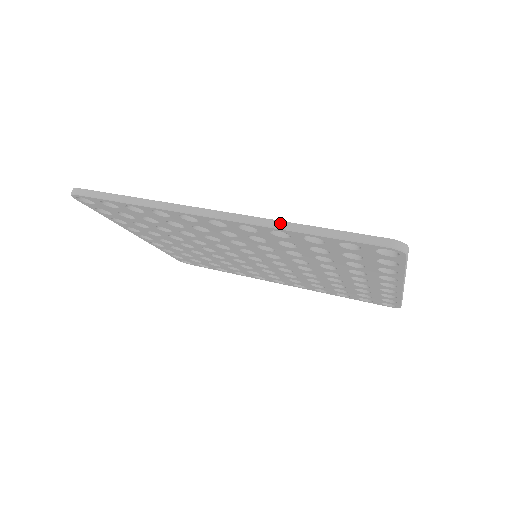
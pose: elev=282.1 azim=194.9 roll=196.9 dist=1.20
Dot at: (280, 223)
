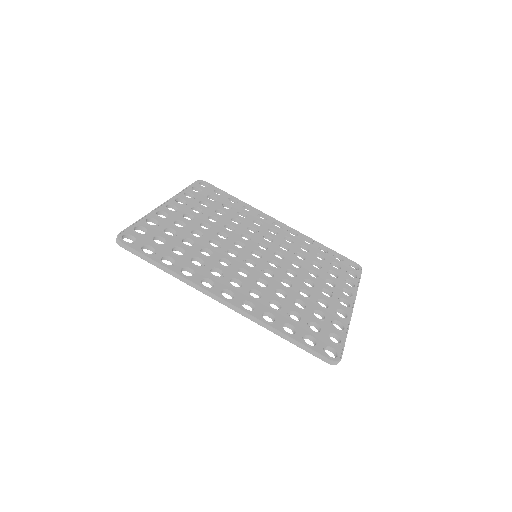
Dot at: (266, 326)
